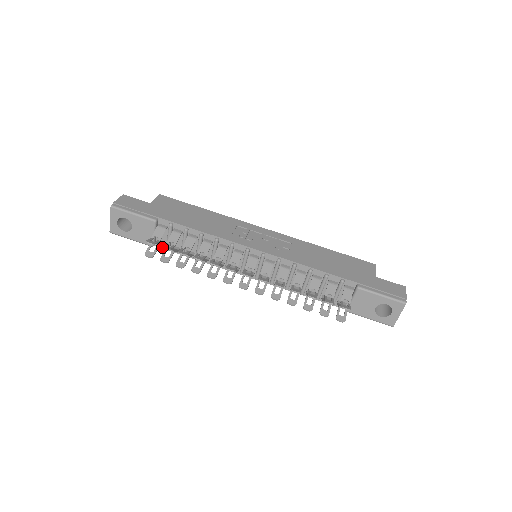
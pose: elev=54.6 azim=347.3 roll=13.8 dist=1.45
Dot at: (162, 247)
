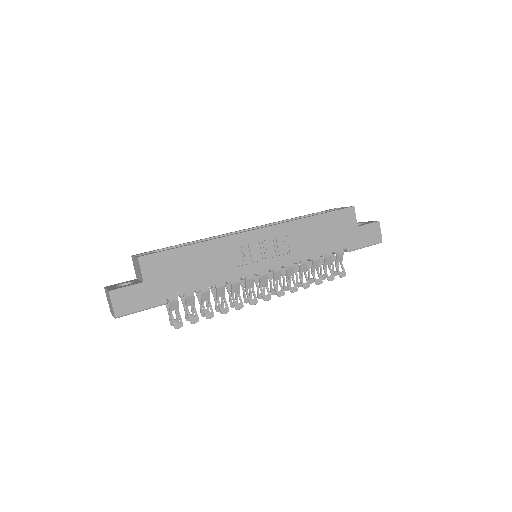
Dot at: occluded
